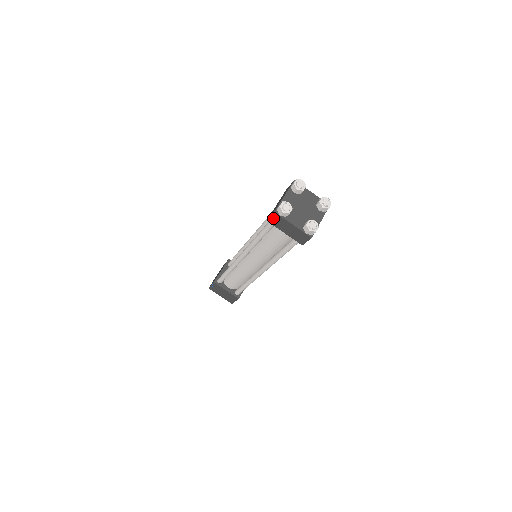
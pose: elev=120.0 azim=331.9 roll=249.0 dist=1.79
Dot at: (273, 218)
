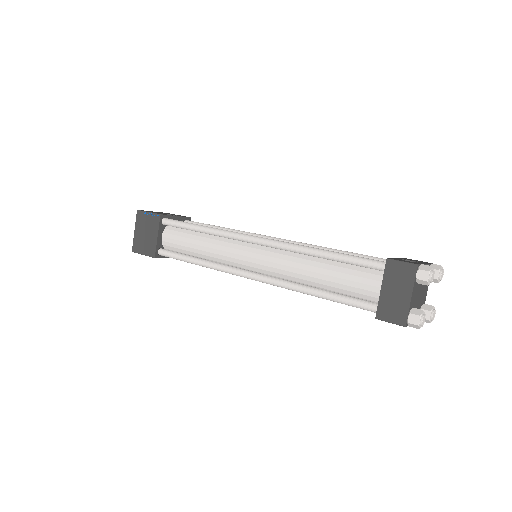
Dot at: (392, 322)
